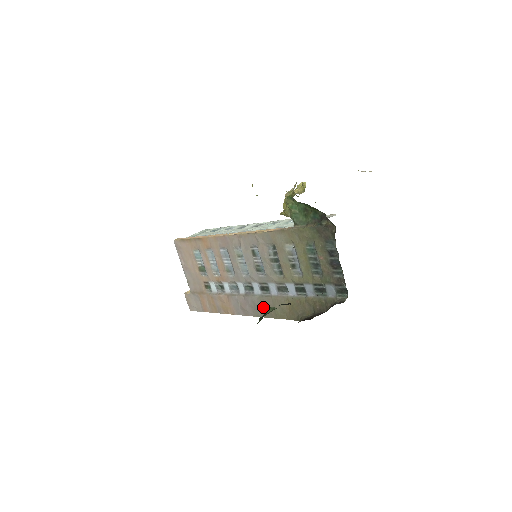
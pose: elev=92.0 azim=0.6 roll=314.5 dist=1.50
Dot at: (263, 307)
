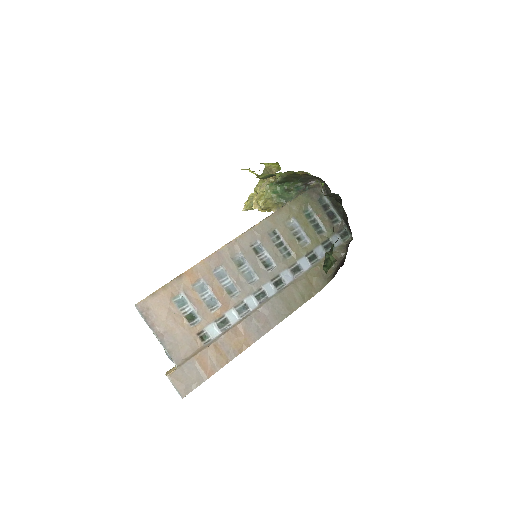
Dot at: (286, 302)
